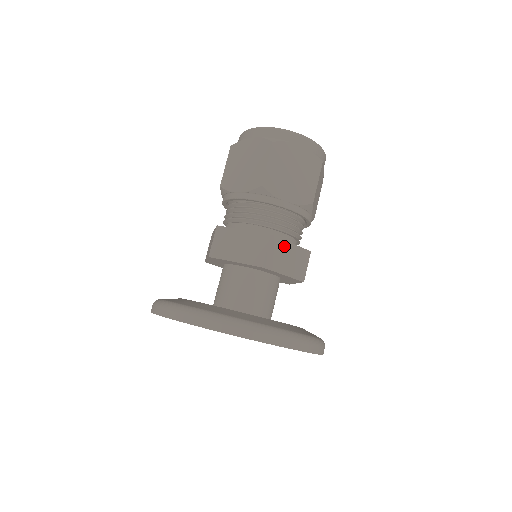
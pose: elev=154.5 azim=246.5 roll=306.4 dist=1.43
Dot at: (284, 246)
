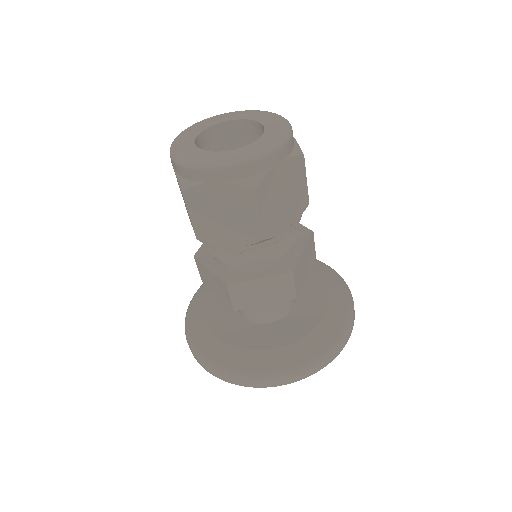
Dot at: (251, 285)
